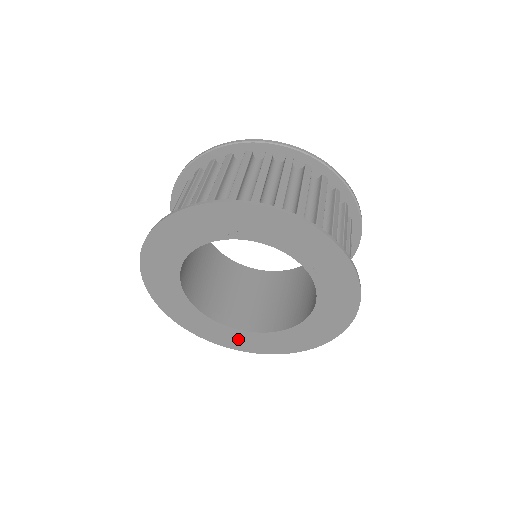
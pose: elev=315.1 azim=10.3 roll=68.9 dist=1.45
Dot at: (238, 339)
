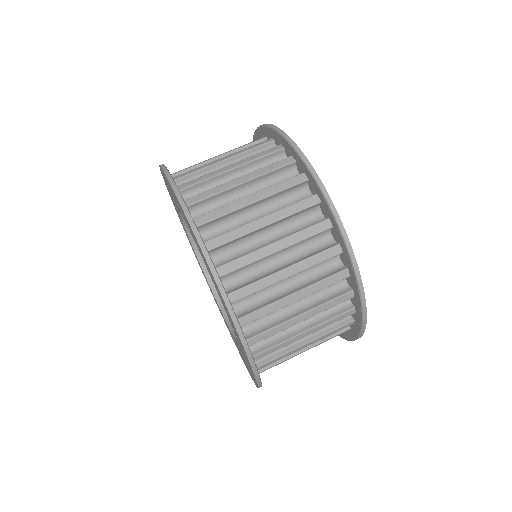
Dot at: occluded
